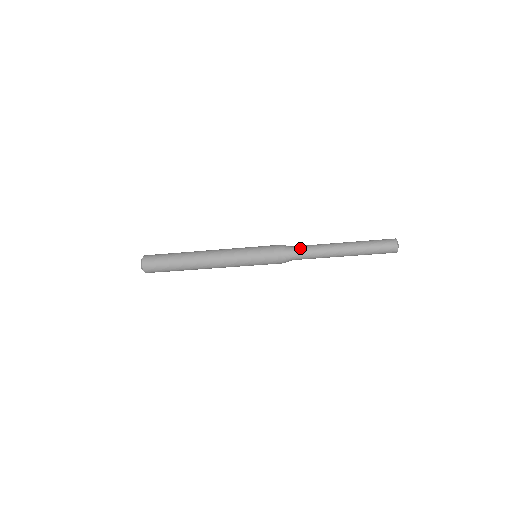
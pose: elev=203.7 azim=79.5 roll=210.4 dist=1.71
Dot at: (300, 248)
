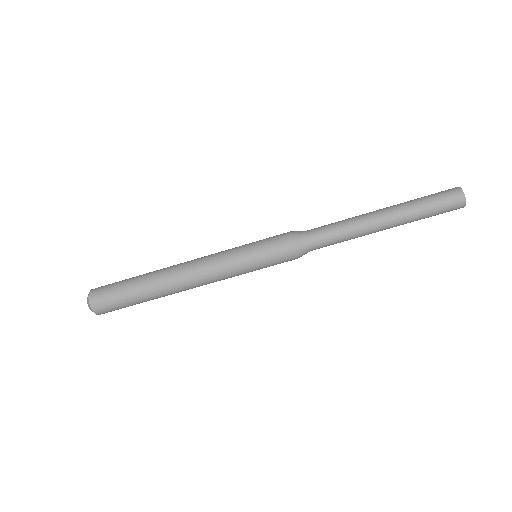
Dot at: (318, 227)
